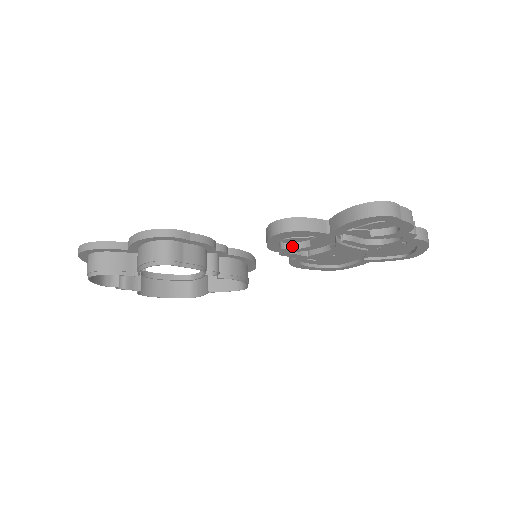
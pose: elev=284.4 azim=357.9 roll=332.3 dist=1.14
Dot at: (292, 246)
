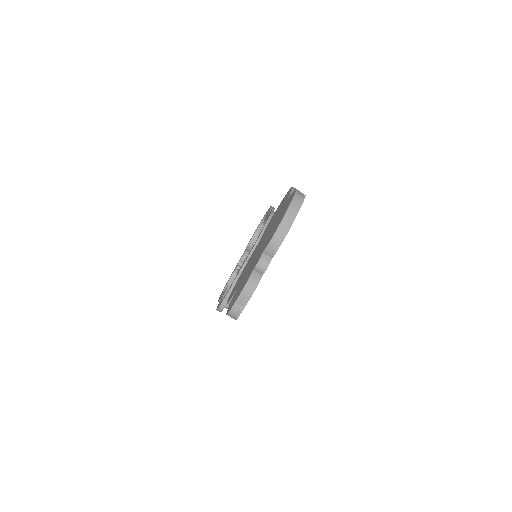
Dot at: occluded
